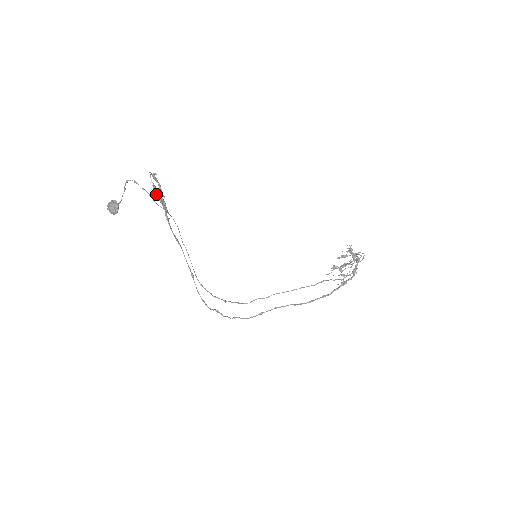
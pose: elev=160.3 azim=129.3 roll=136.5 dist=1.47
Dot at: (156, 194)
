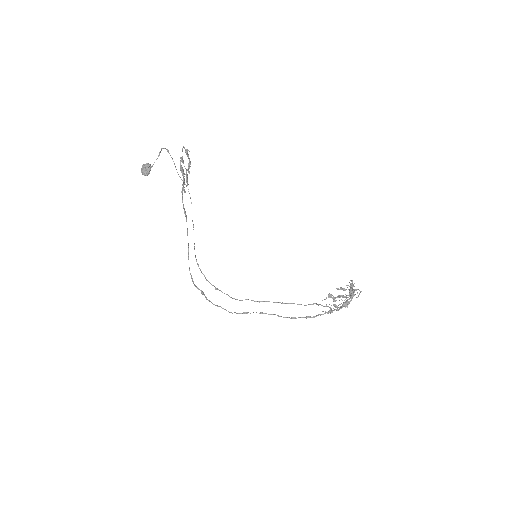
Dot at: (181, 166)
